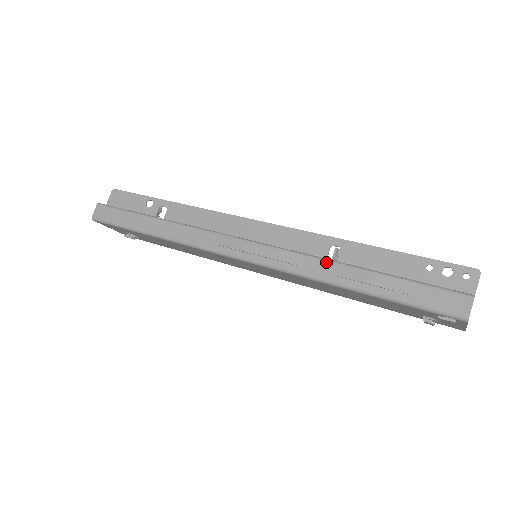
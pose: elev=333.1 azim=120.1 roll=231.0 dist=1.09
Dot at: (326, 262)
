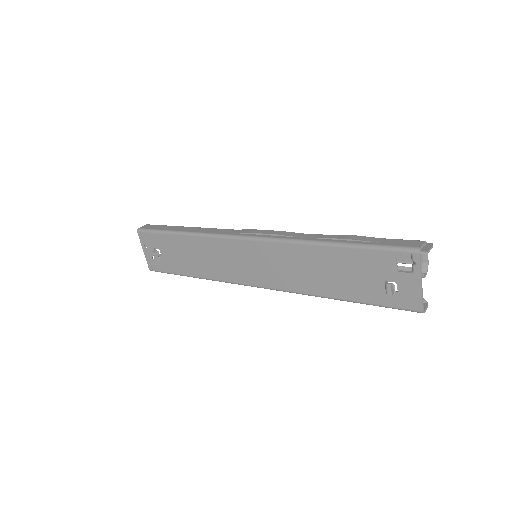
Dot at: (314, 234)
